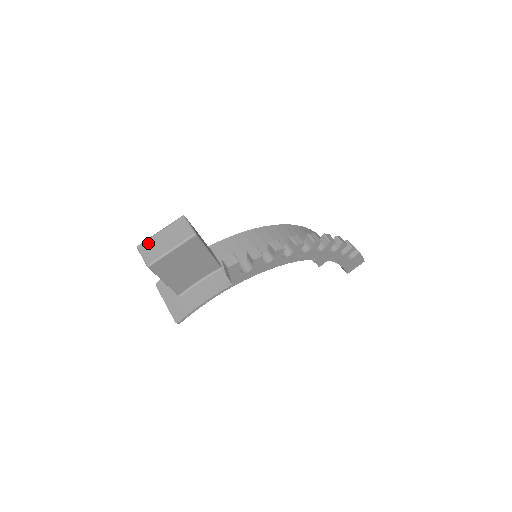
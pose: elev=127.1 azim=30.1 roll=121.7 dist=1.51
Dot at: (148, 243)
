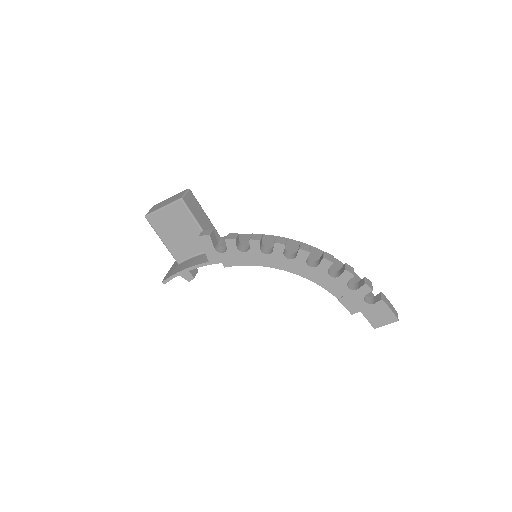
Dot at: (159, 204)
